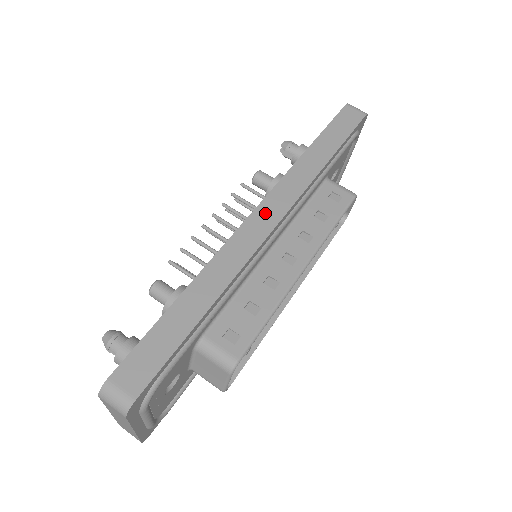
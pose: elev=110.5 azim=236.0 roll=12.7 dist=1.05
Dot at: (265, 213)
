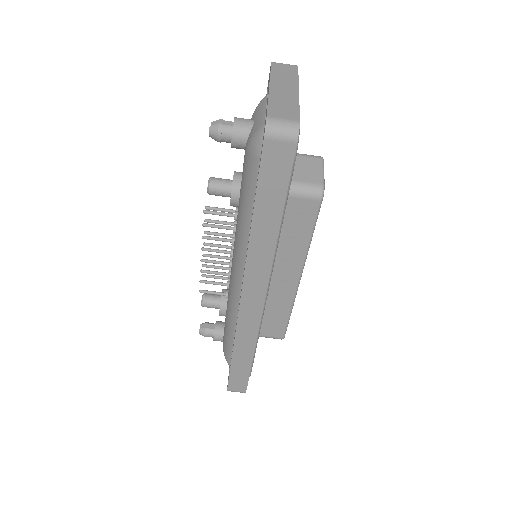
Dot at: (250, 298)
